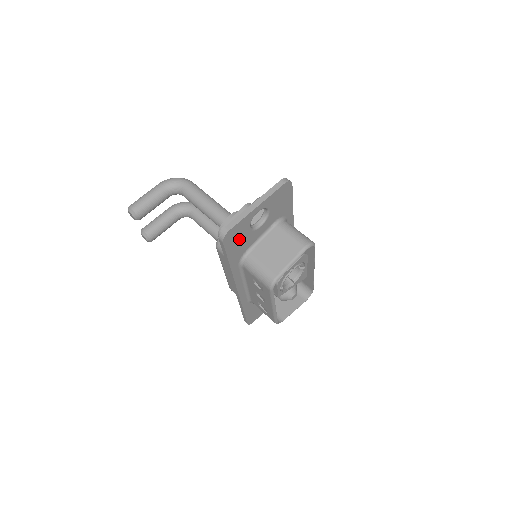
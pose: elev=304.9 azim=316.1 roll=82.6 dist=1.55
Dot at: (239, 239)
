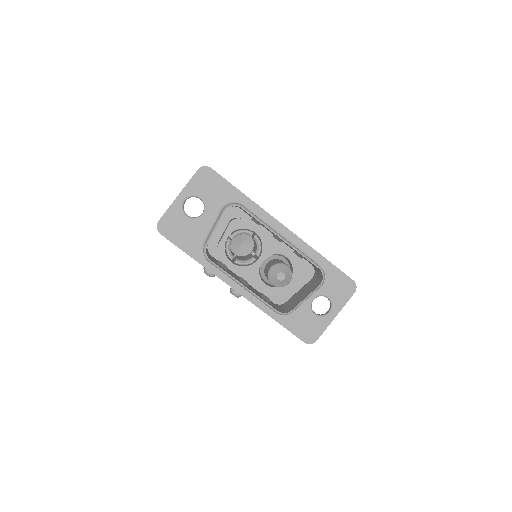
Dot at: (181, 229)
